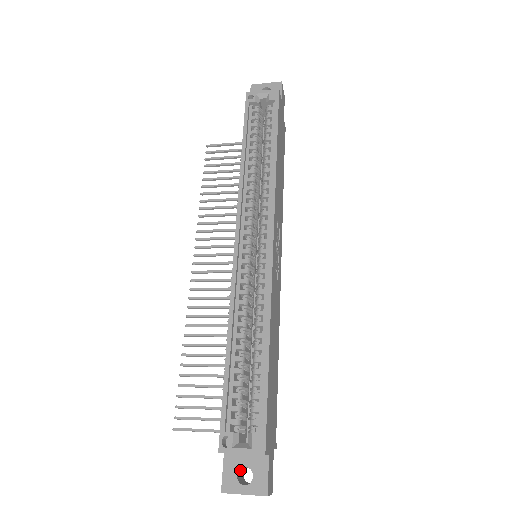
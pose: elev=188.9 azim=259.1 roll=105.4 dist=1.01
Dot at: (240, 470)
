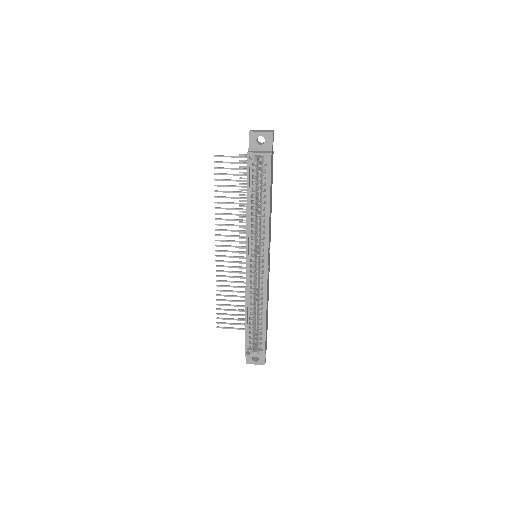
Dot at: occluded
